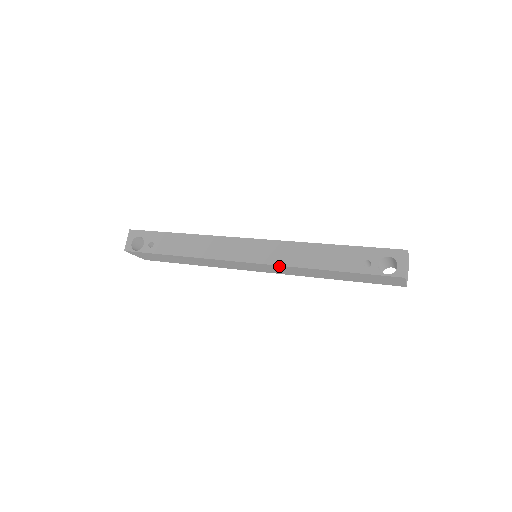
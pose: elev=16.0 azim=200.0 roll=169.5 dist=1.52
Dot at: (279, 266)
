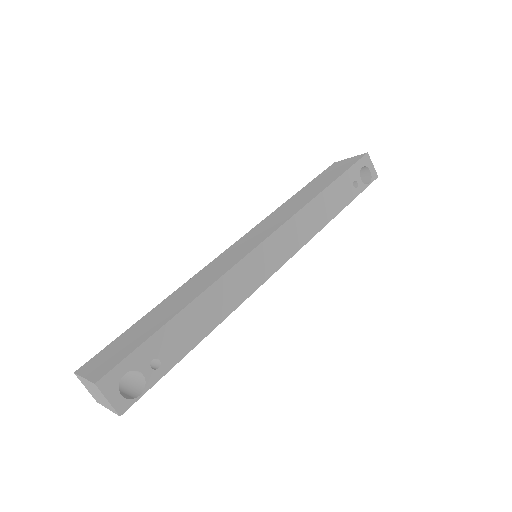
Dot at: (303, 244)
